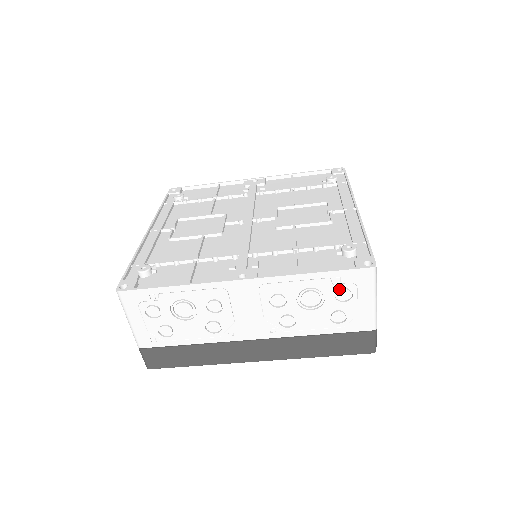
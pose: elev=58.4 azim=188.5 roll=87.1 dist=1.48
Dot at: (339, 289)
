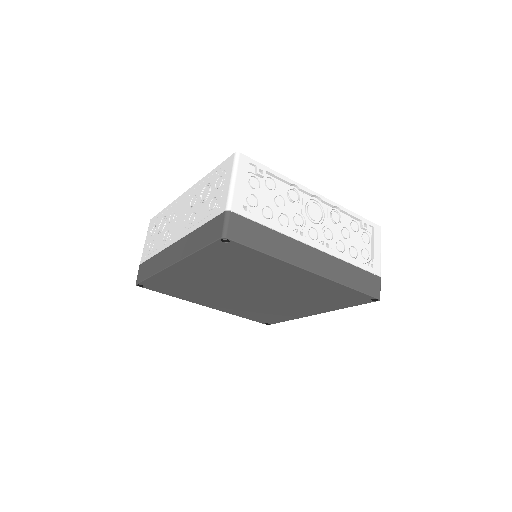
Dot at: (219, 180)
